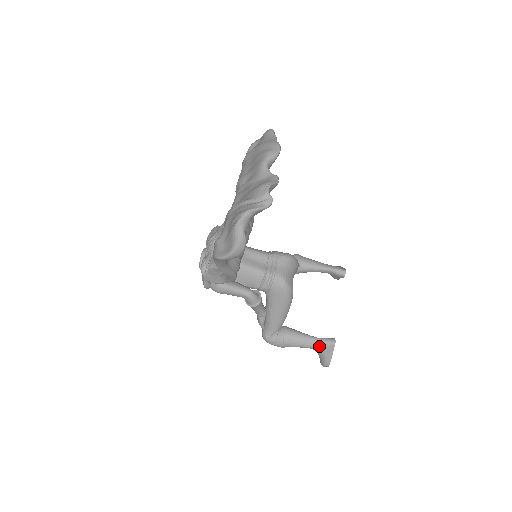
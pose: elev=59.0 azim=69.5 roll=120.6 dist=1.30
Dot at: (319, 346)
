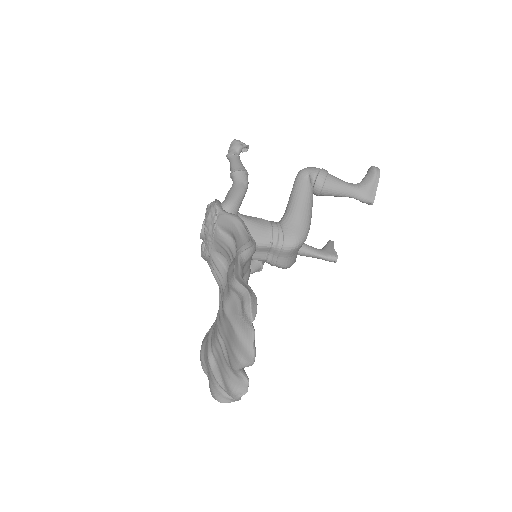
Dot at: occluded
